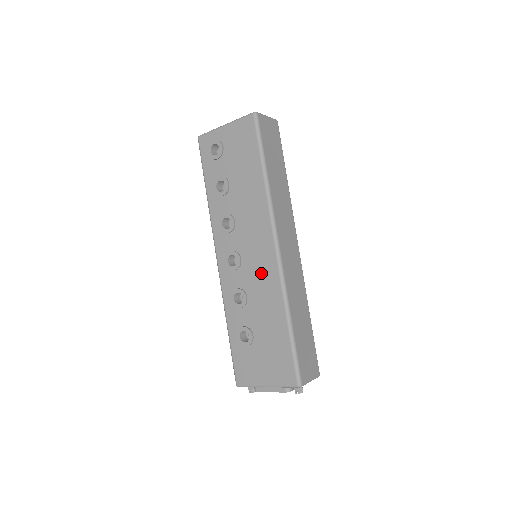
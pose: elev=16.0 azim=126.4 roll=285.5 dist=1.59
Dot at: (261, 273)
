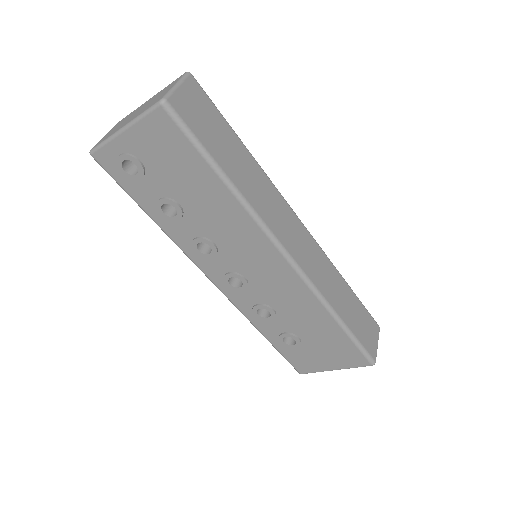
Dot at: (280, 287)
